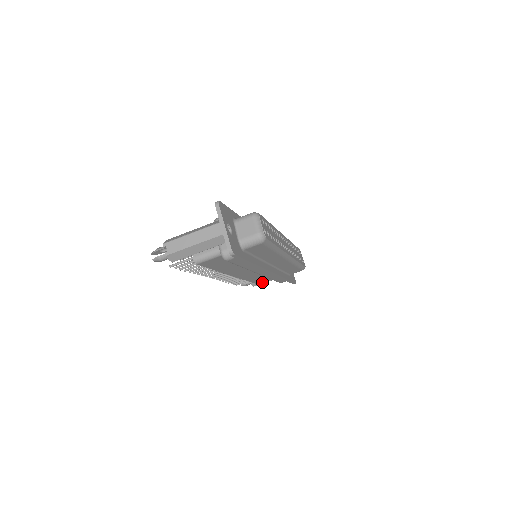
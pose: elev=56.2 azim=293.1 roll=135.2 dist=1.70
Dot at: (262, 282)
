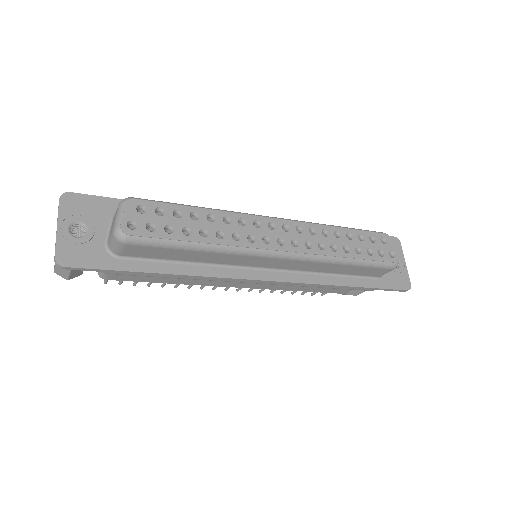
Dot at: (346, 290)
